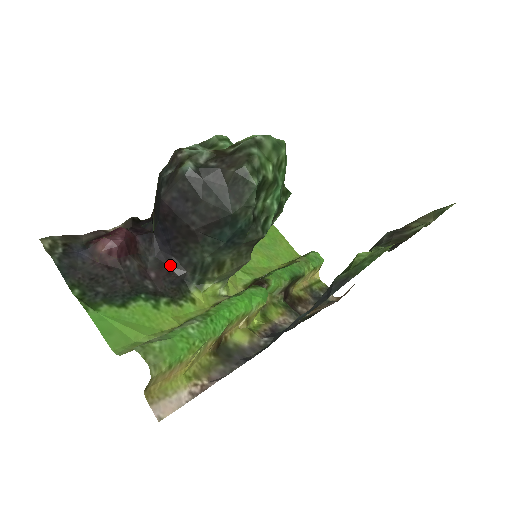
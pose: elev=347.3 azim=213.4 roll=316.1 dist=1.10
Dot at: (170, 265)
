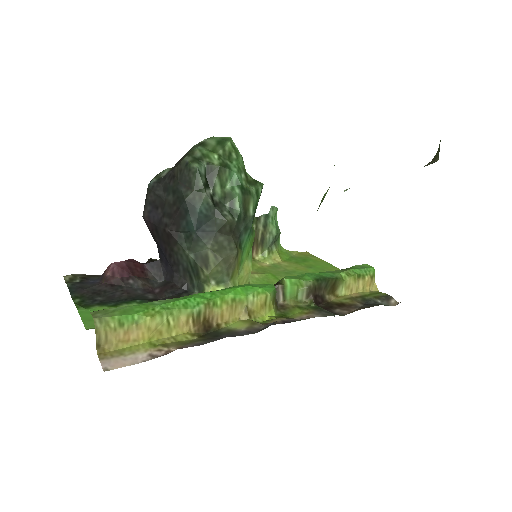
Dot at: (174, 281)
